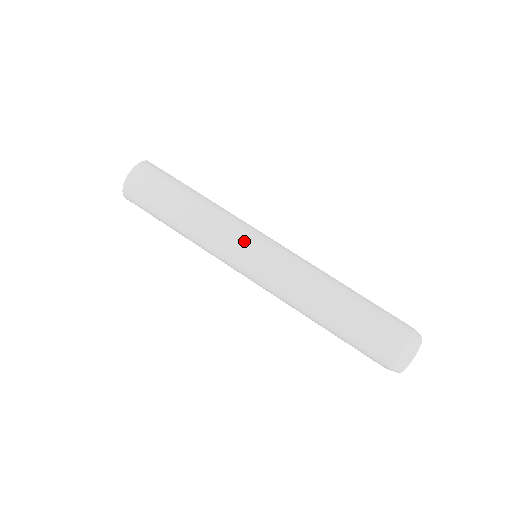
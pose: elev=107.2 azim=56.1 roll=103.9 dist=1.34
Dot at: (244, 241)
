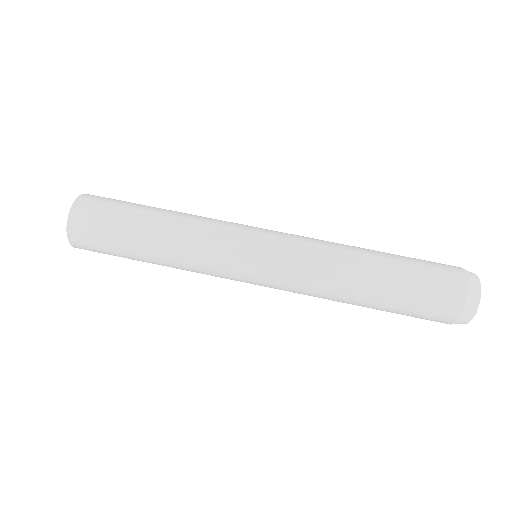
Dot at: (234, 270)
